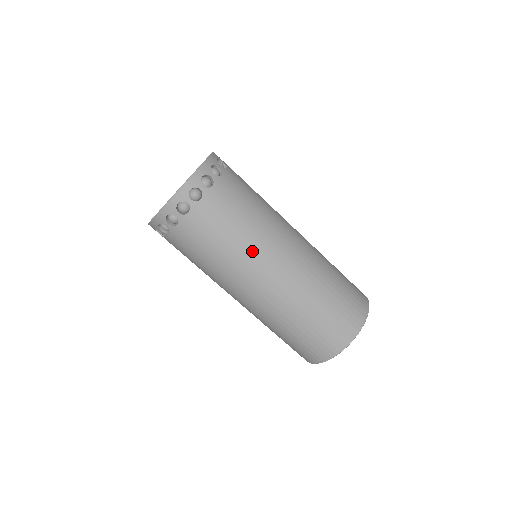
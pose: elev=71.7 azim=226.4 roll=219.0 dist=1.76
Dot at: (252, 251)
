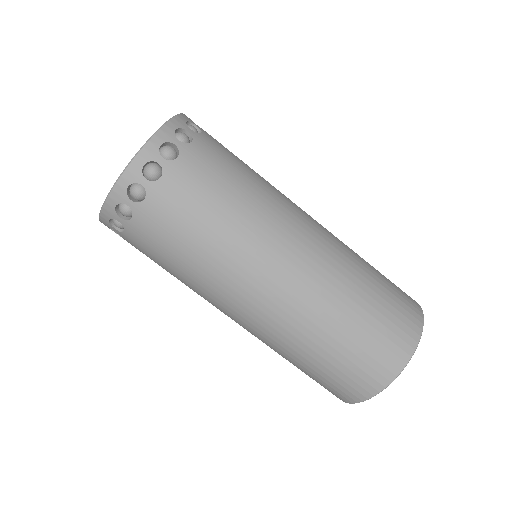
Dot at: (242, 249)
